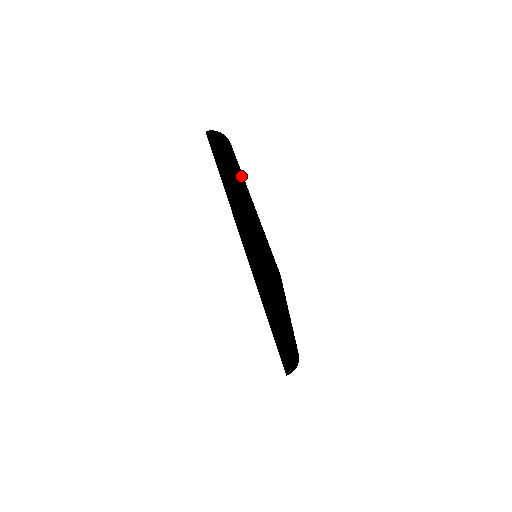
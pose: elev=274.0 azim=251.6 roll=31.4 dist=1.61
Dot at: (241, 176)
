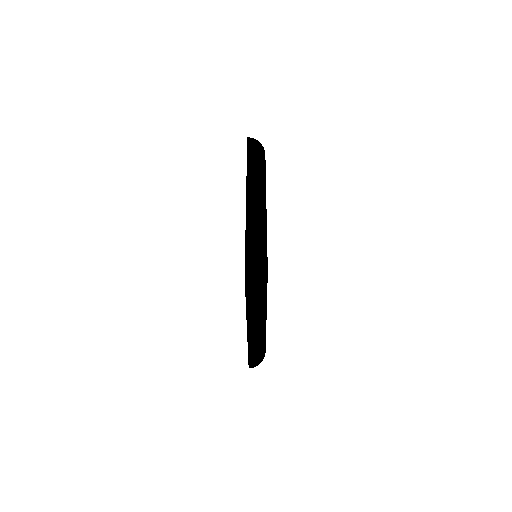
Dot at: (264, 183)
